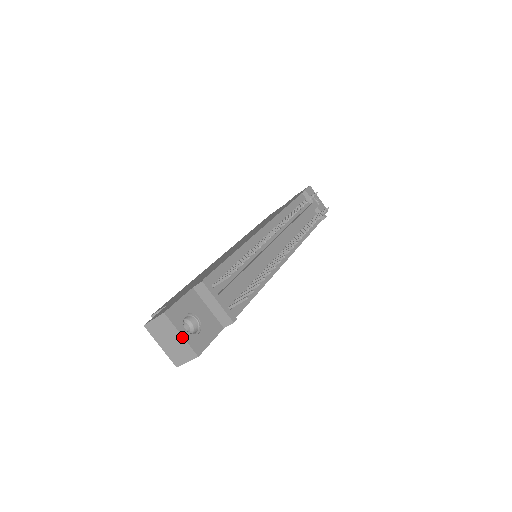
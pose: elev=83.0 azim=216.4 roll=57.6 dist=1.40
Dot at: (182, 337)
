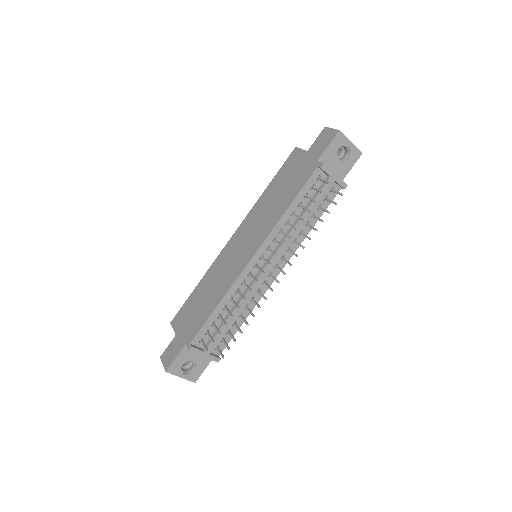
Dot at: occluded
